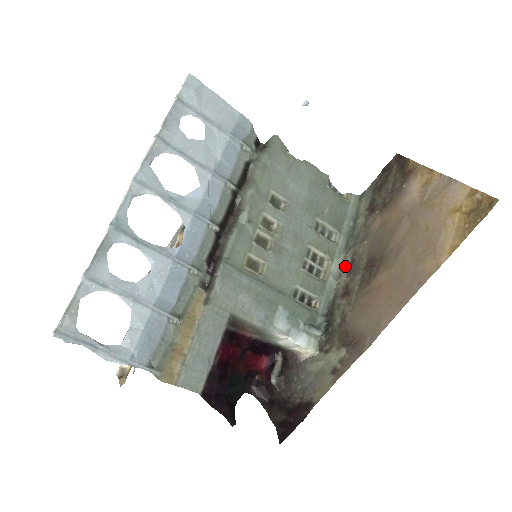
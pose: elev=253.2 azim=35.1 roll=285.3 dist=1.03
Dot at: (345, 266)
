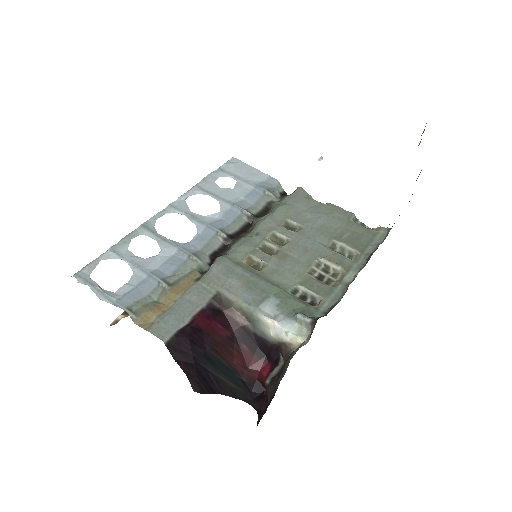
Dot at: occluded
